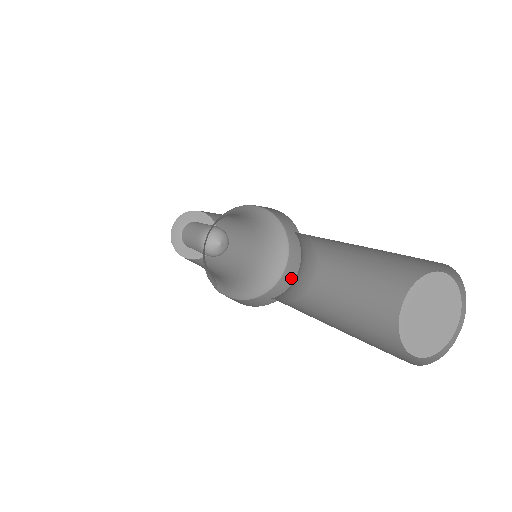
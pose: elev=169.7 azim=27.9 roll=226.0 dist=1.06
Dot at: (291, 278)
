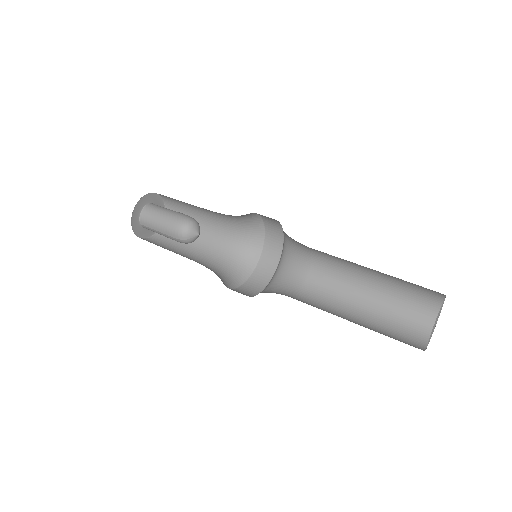
Dot at: (265, 276)
